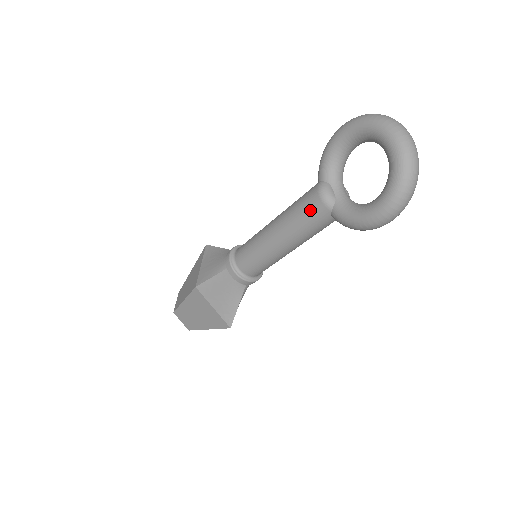
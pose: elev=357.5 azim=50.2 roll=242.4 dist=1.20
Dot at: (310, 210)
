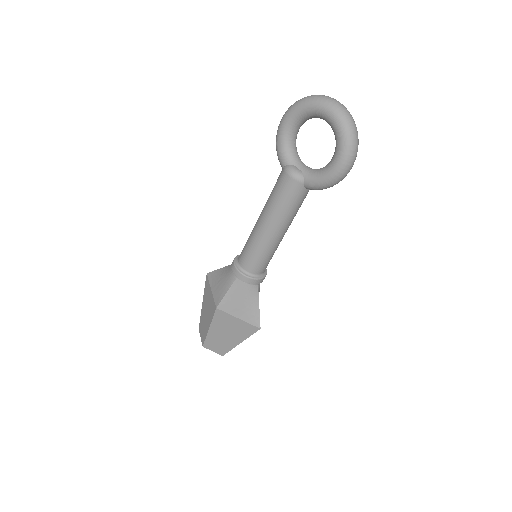
Dot at: (287, 191)
